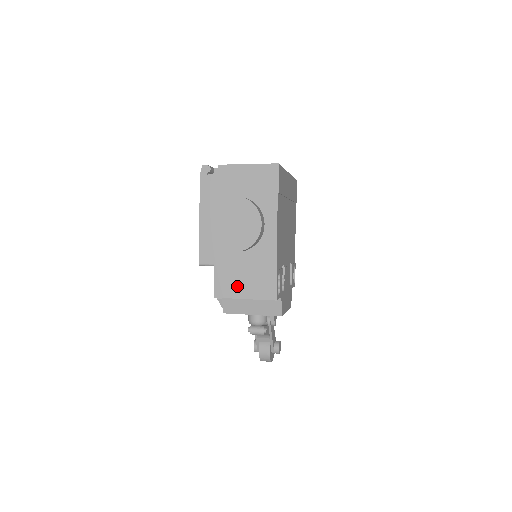
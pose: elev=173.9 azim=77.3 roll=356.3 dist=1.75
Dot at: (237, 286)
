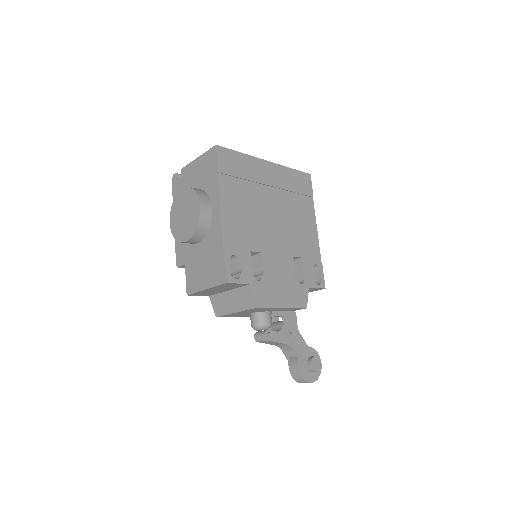
Dot at: (200, 278)
